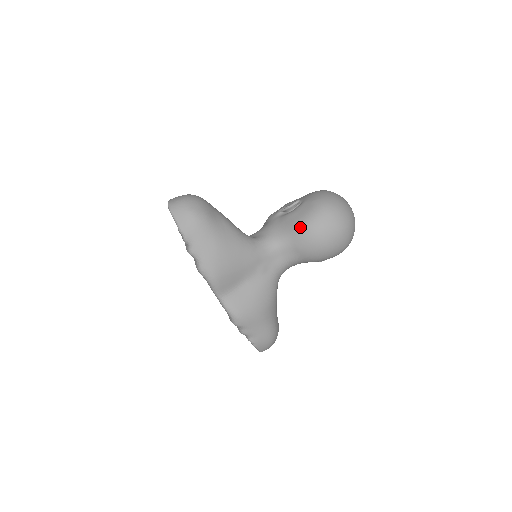
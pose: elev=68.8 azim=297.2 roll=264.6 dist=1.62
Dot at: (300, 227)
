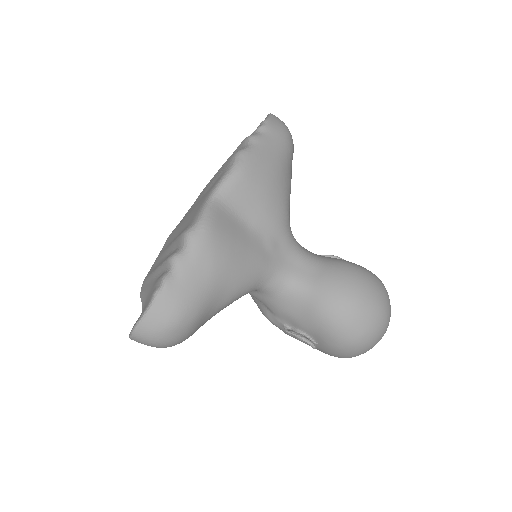
Dot at: (345, 262)
